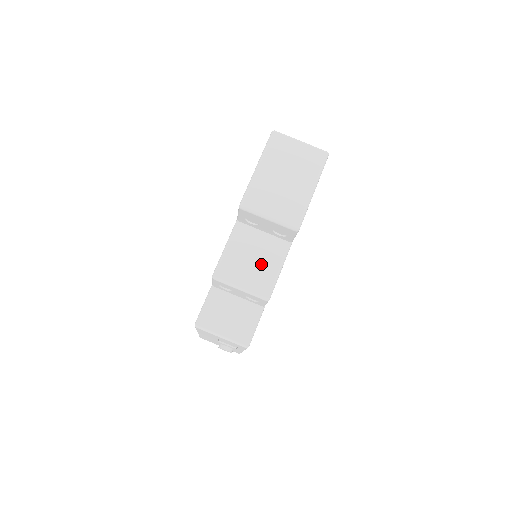
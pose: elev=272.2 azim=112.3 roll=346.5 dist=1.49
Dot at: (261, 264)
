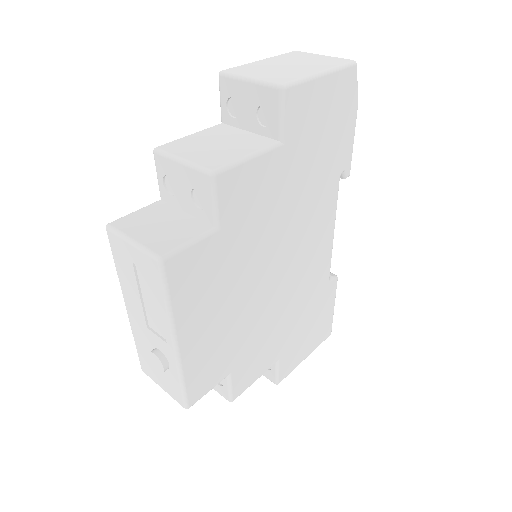
Dot at: (226, 148)
